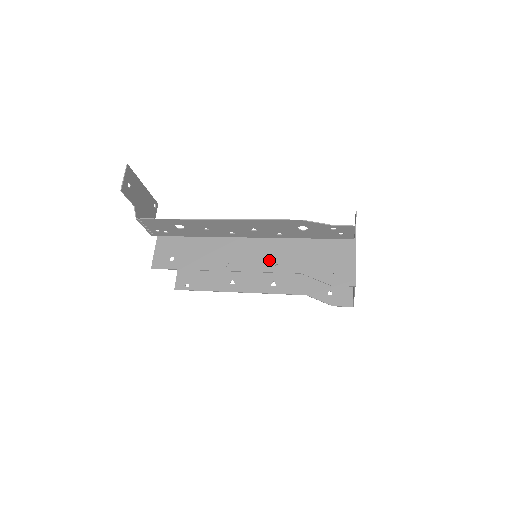
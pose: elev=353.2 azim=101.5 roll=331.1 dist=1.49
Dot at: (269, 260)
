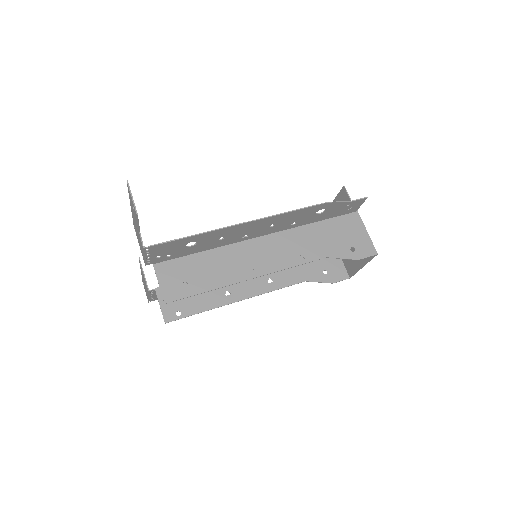
Dot at: (291, 254)
